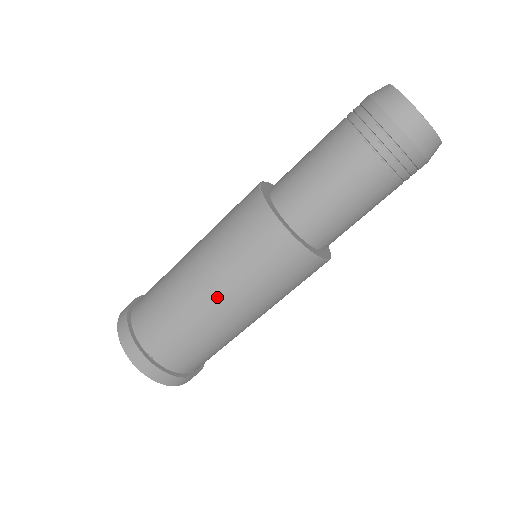
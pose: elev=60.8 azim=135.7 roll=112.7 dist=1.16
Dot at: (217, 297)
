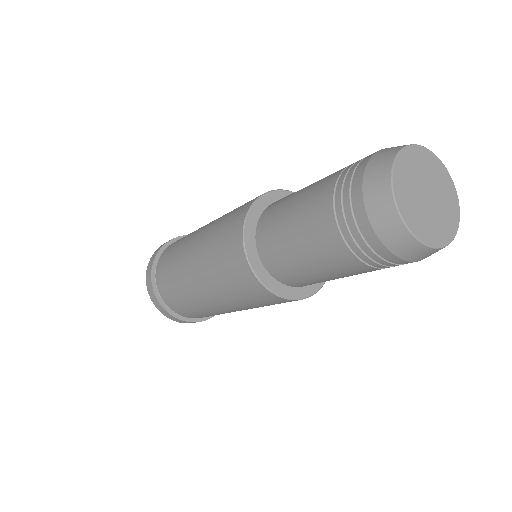
Dot at: (236, 310)
